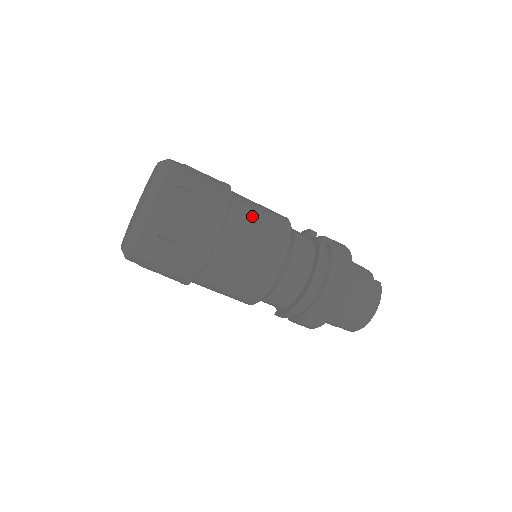
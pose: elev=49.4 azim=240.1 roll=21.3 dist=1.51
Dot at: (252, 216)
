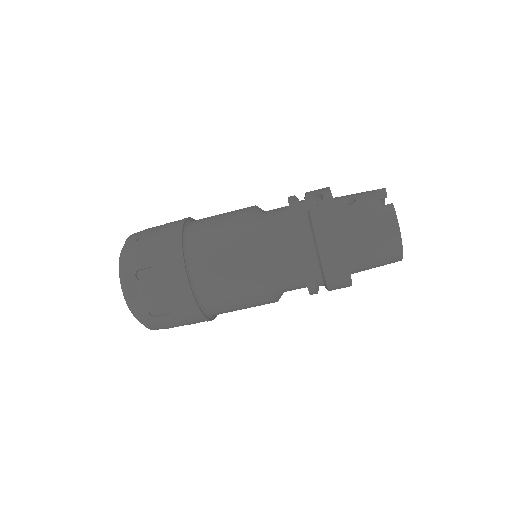
Dot at: (211, 248)
